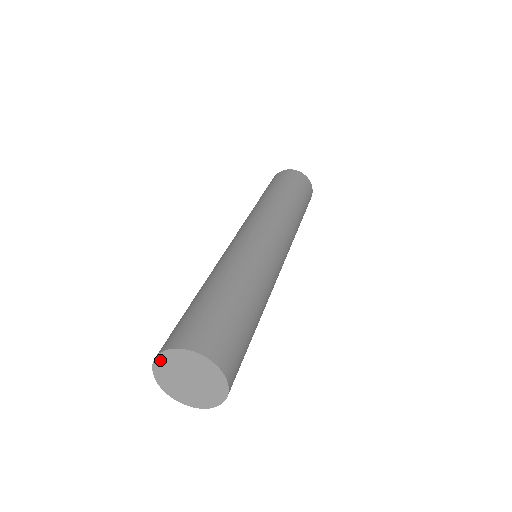
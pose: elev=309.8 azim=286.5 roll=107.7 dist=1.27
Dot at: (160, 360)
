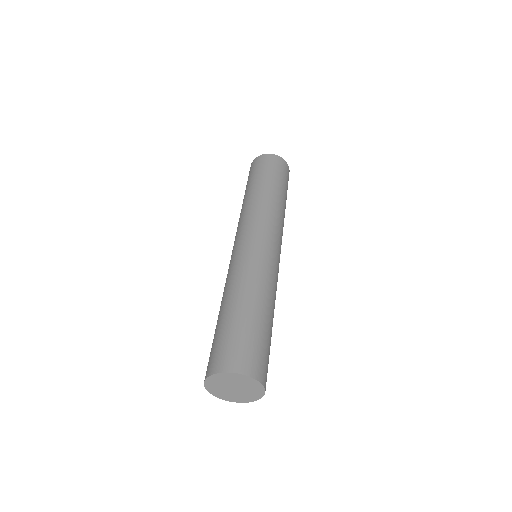
Dot at: (210, 380)
